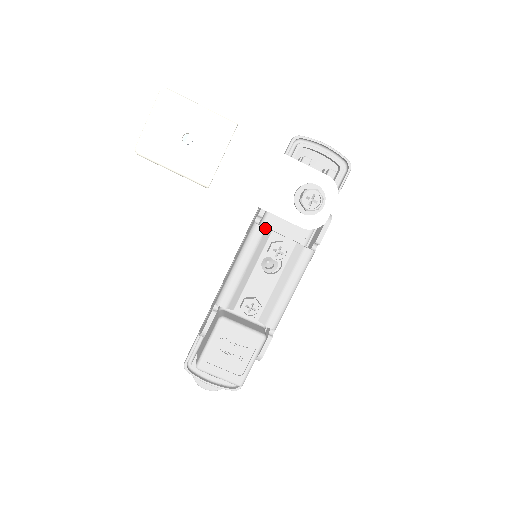
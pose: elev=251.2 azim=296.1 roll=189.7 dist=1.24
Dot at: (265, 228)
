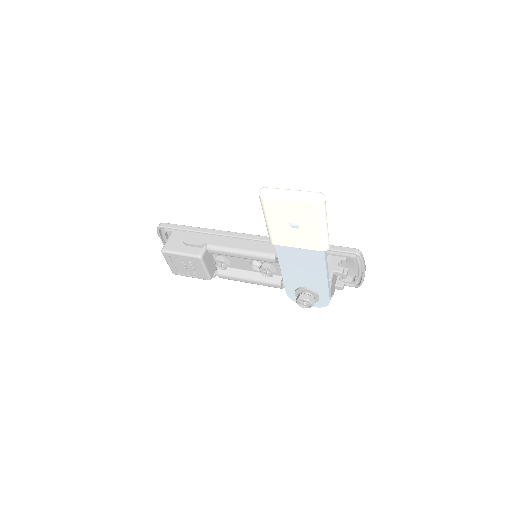
Dot at: occluded
